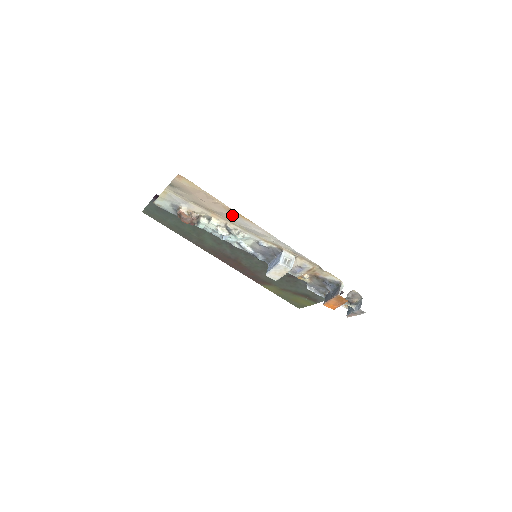
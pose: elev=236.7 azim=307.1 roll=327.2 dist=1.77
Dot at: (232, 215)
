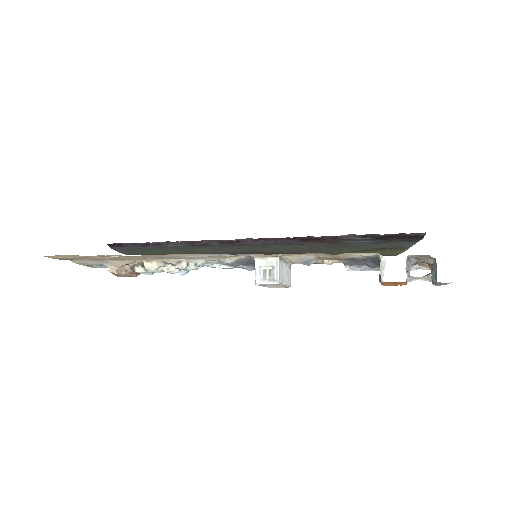
Dot at: (150, 256)
